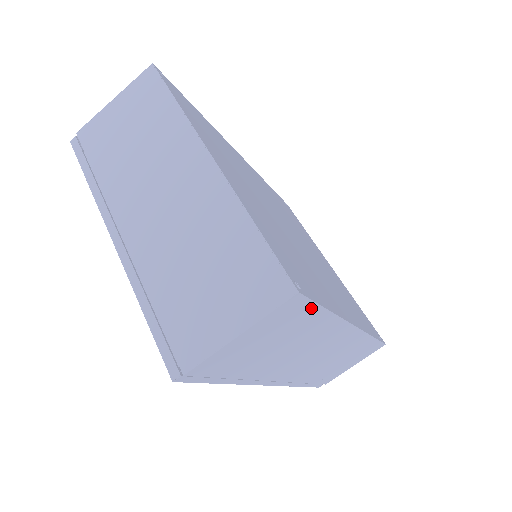
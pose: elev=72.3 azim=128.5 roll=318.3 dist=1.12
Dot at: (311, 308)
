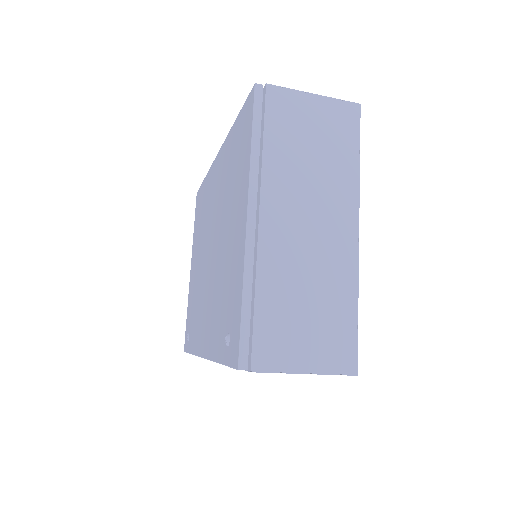
Dot at: occluded
